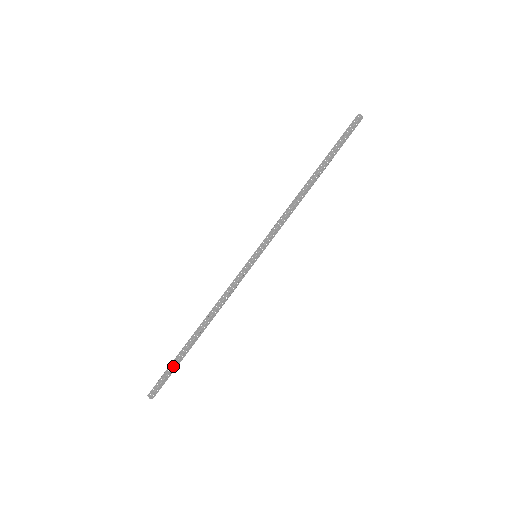
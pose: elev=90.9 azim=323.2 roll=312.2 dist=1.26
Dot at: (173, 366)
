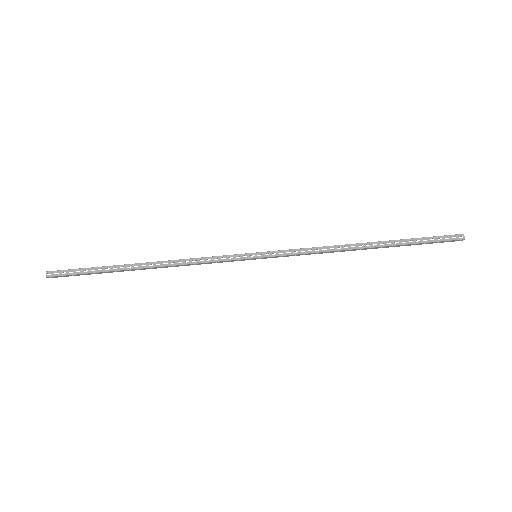
Dot at: (93, 267)
